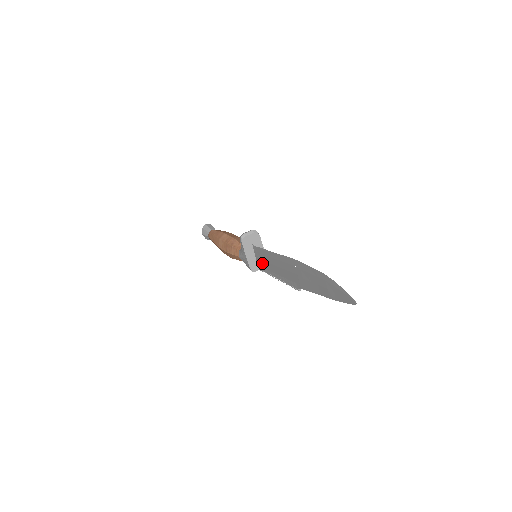
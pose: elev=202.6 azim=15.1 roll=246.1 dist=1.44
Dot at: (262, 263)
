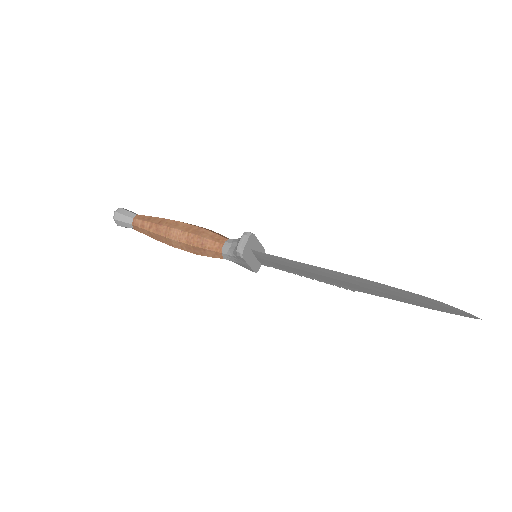
Dot at: (272, 264)
